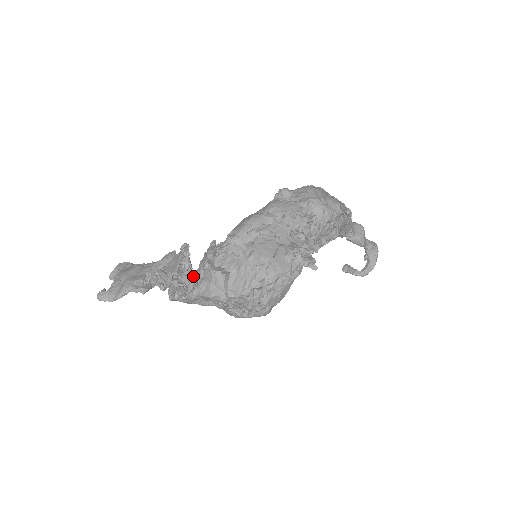
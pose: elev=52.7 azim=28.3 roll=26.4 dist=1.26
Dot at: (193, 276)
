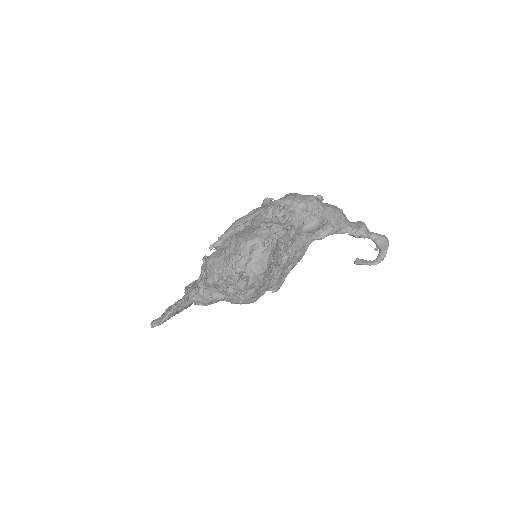
Dot at: occluded
